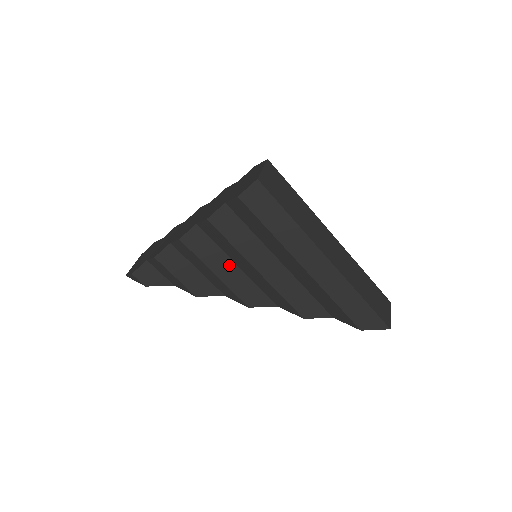
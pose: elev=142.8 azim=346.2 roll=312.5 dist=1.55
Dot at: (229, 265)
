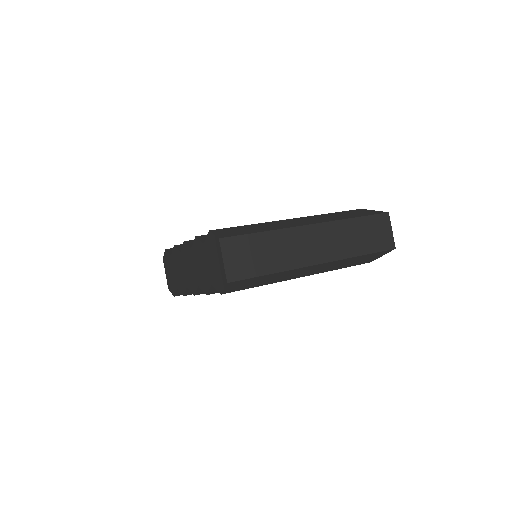
Dot at: occluded
